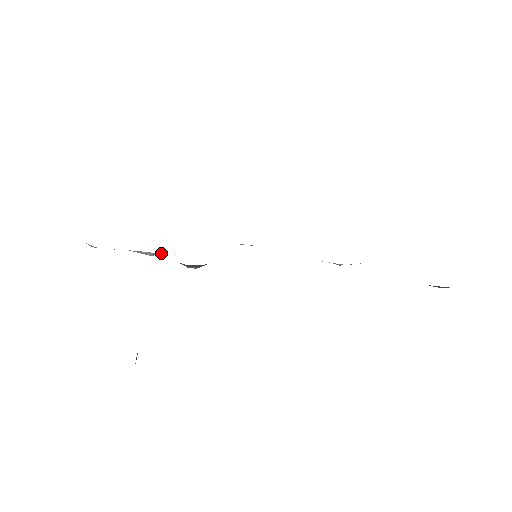
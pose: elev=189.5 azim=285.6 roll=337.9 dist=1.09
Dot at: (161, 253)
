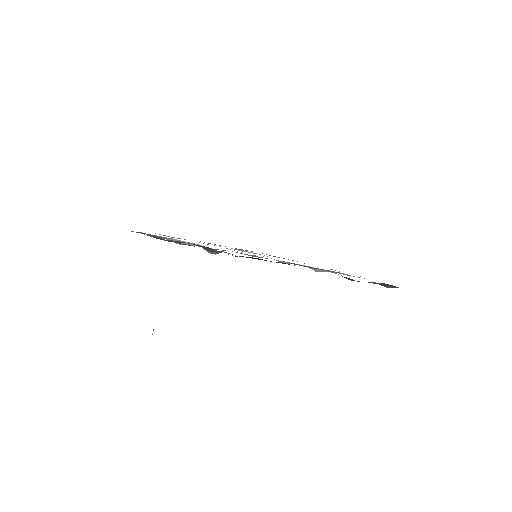
Dot at: occluded
